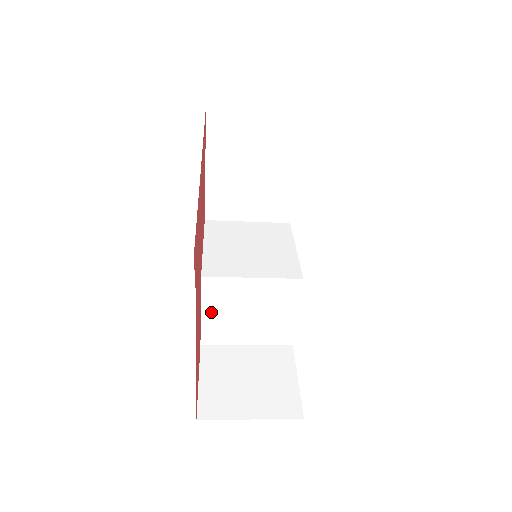
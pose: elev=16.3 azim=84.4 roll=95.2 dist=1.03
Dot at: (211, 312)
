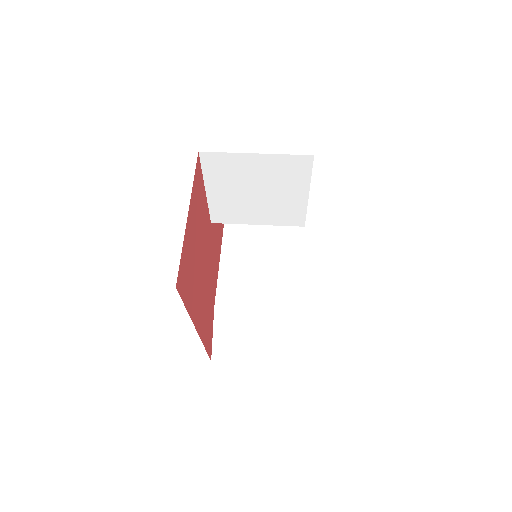
Dot at: occluded
